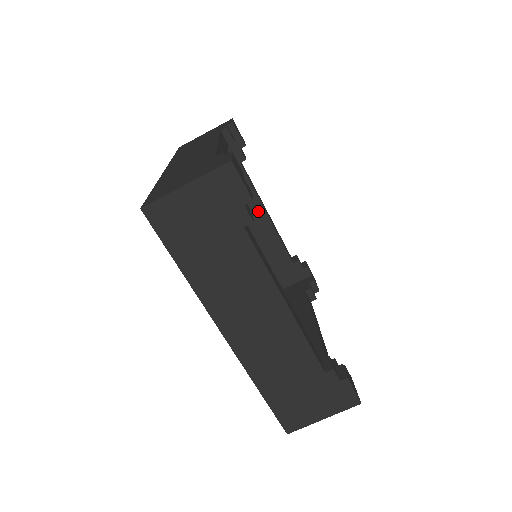
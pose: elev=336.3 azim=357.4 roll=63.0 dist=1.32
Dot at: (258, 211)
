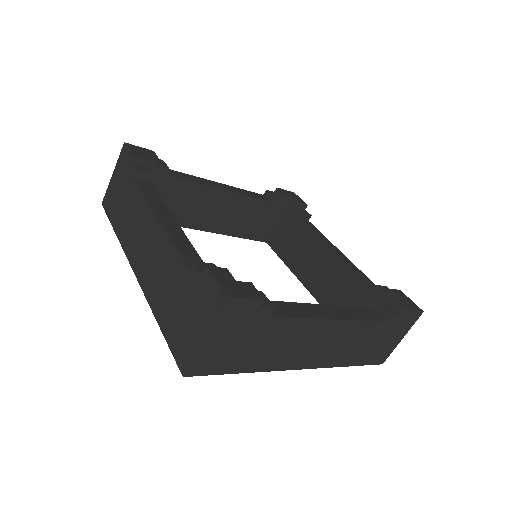
Dot at: (212, 194)
